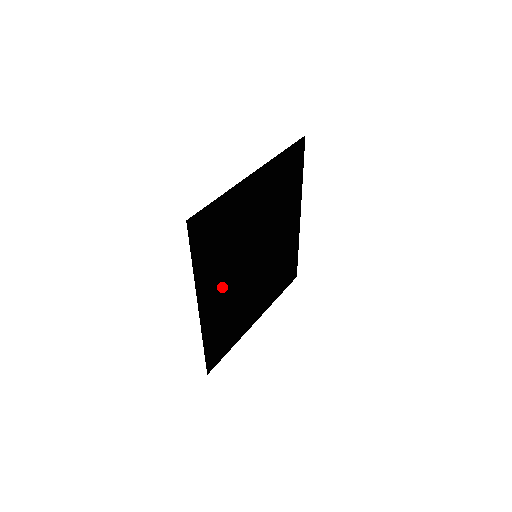
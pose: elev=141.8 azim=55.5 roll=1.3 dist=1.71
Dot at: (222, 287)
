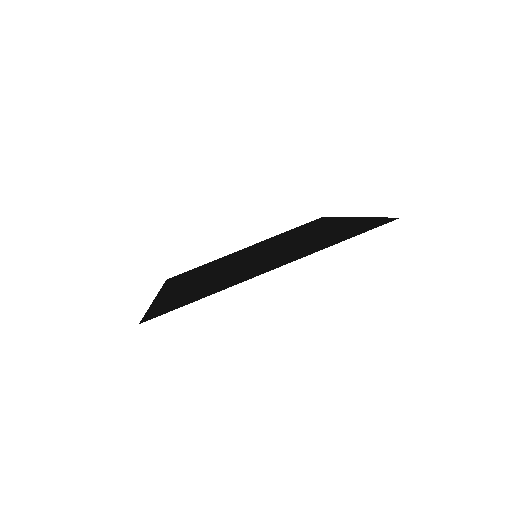
Dot at: (195, 280)
